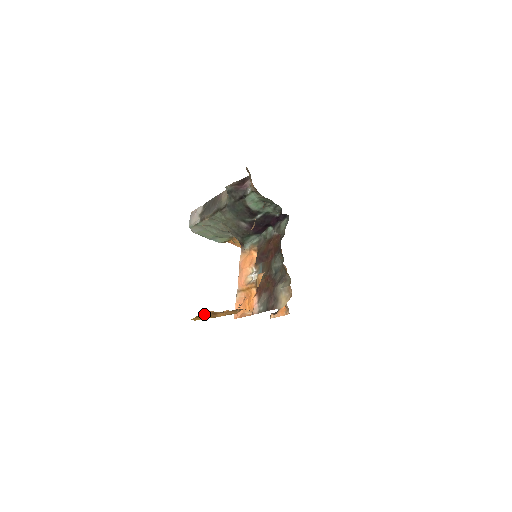
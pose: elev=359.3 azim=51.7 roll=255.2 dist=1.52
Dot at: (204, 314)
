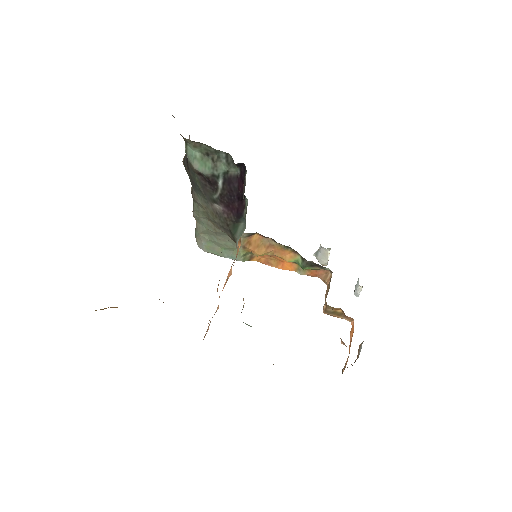
Dot at: occluded
